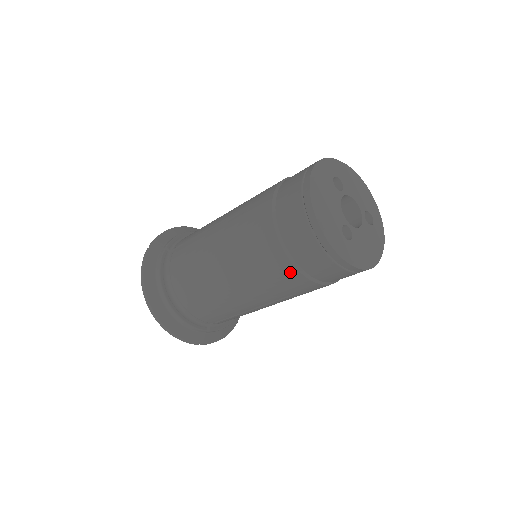
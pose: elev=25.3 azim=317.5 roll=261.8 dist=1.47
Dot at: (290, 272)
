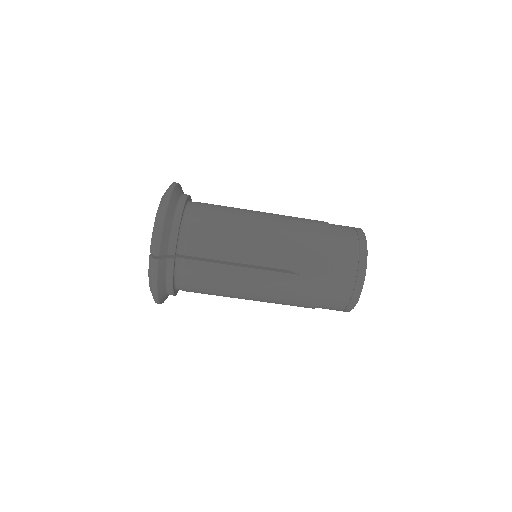
Dot at: (323, 247)
